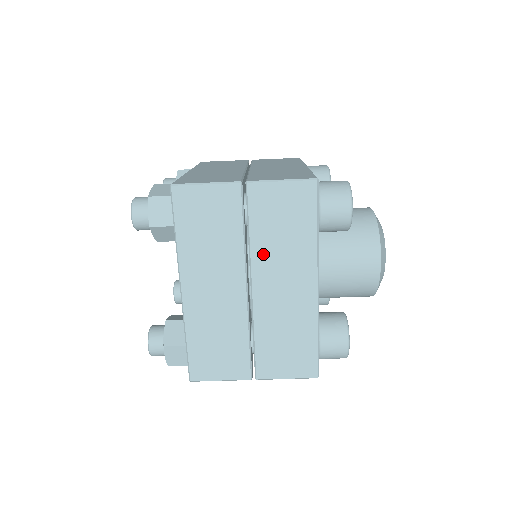
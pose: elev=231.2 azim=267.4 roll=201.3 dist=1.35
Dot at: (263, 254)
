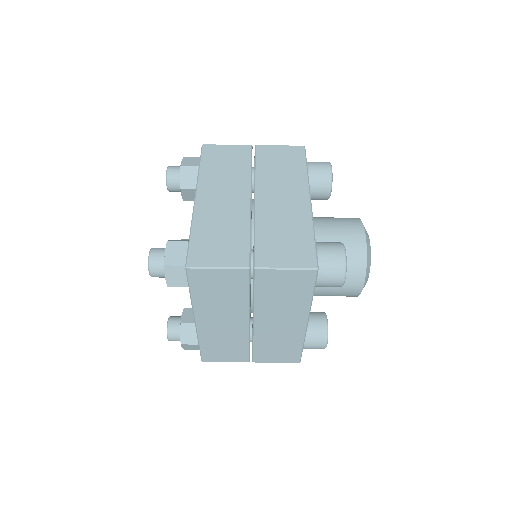
Dot at: (265, 307)
